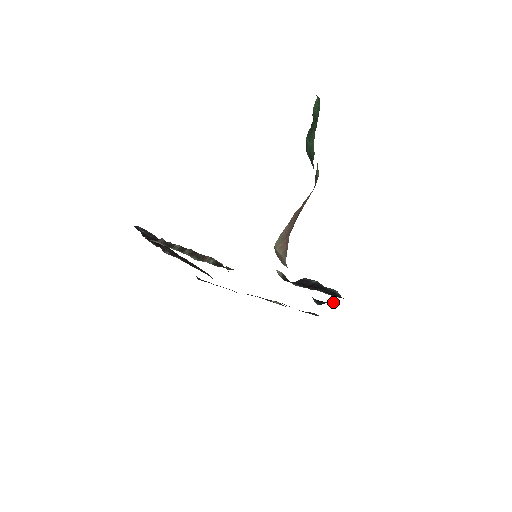
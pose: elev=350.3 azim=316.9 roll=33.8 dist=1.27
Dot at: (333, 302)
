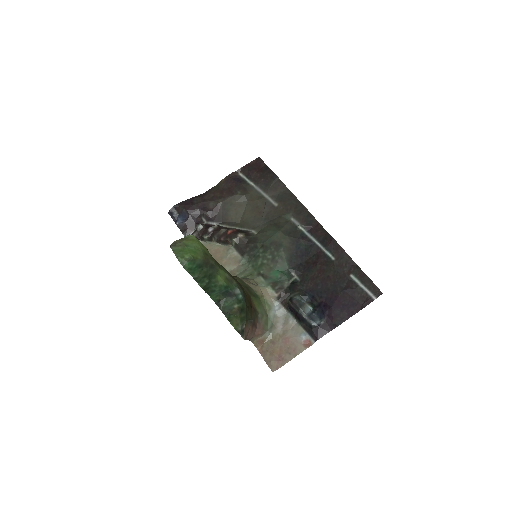
Dot at: (318, 315)
